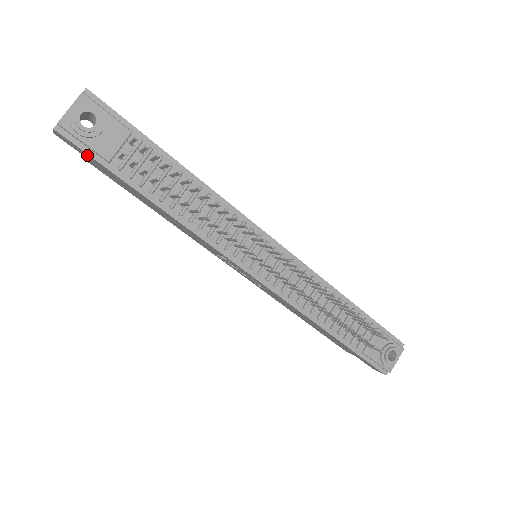
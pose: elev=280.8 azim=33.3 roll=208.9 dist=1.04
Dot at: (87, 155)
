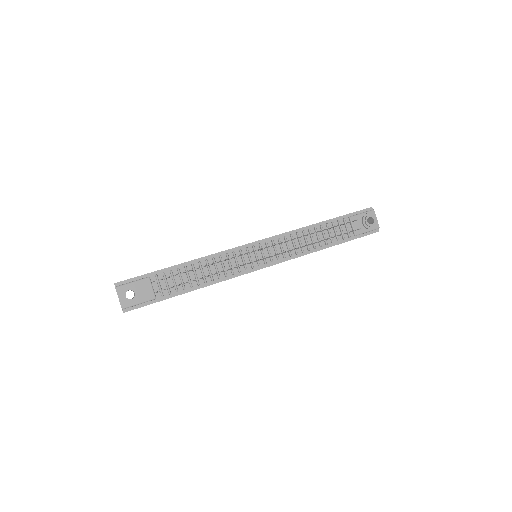
Dot at: occluded
